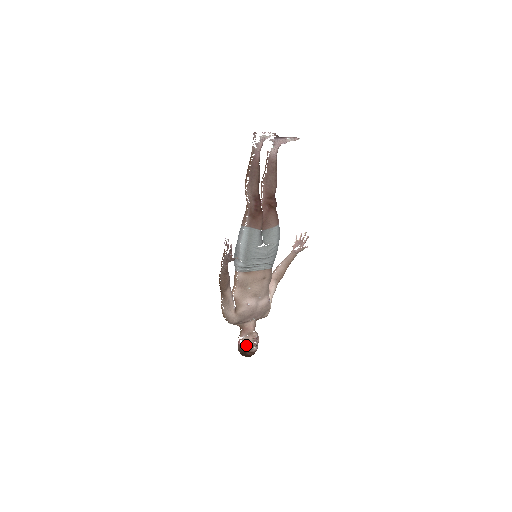
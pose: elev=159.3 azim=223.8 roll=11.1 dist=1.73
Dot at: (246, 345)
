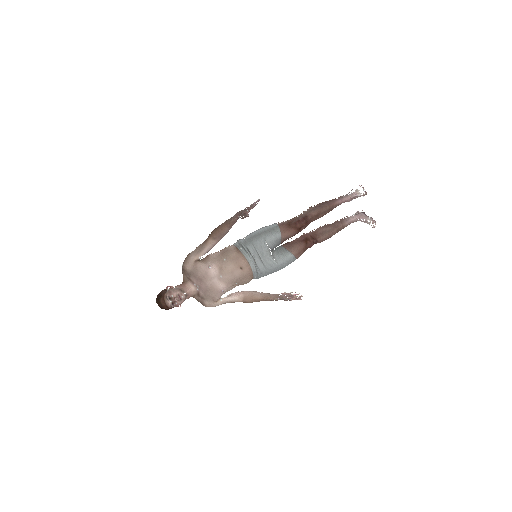
Dot at: (169, 292)
